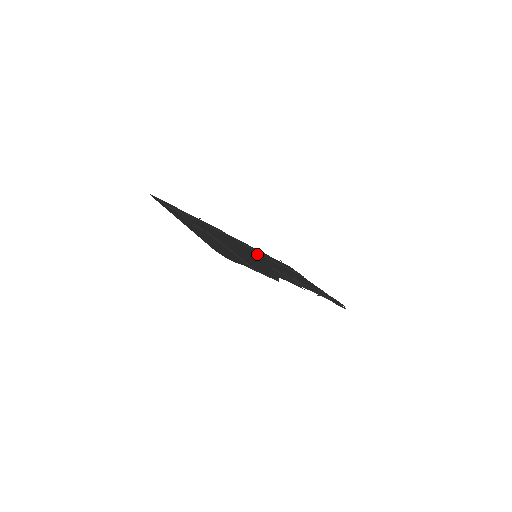
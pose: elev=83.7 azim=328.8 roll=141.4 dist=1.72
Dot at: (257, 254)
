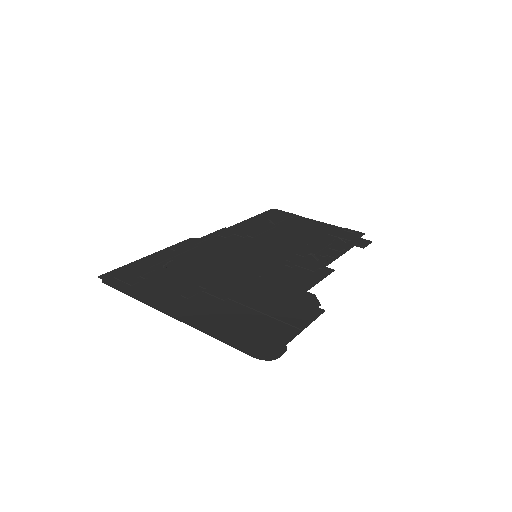
Dot at: (250, 244)
